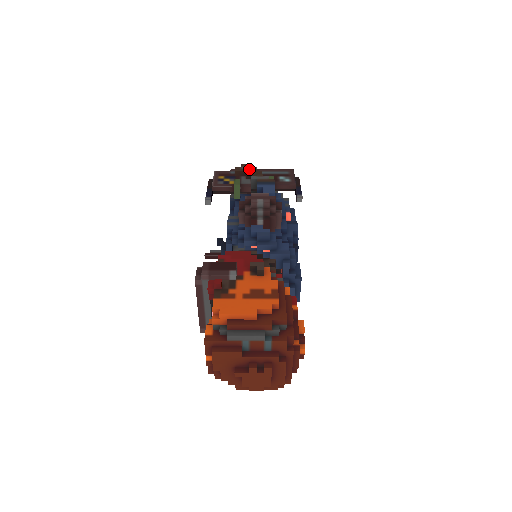
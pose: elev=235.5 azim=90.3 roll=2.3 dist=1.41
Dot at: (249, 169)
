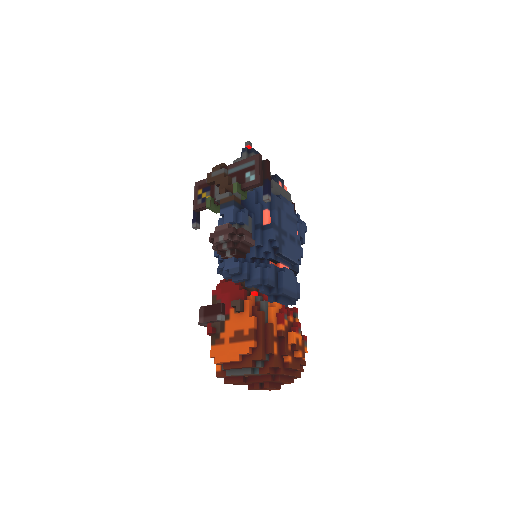
Dot at: (218, 176)
